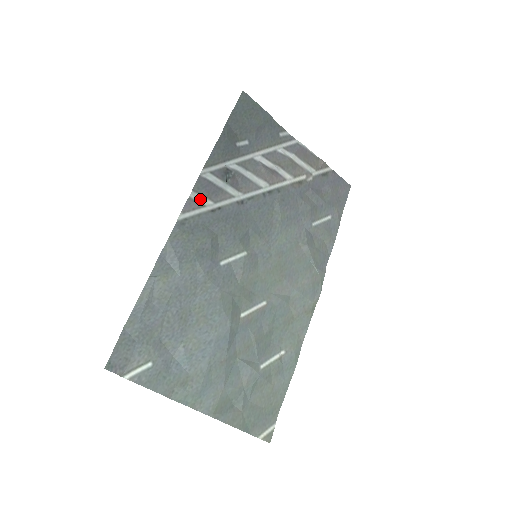
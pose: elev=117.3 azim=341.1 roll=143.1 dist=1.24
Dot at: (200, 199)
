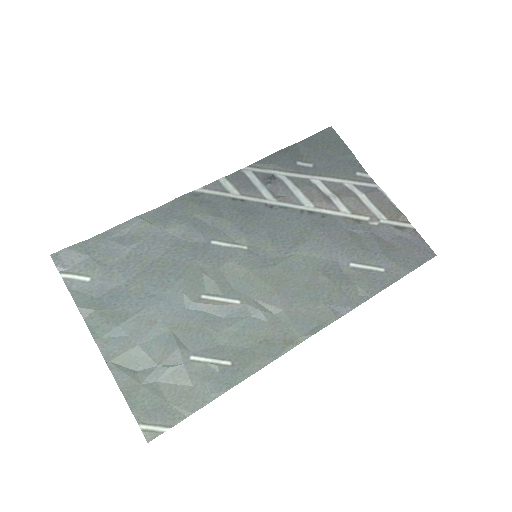
Dot at: (228, 186)
